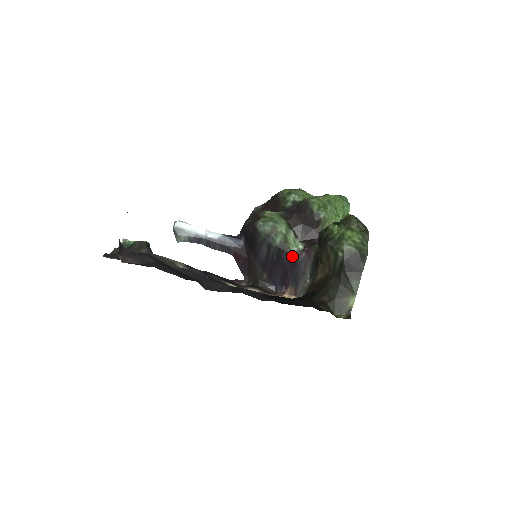
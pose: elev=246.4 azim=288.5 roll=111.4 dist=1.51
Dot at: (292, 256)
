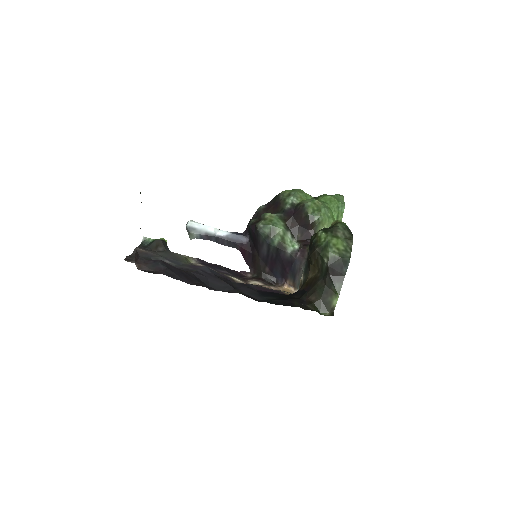
Dot at: (289, 255)
